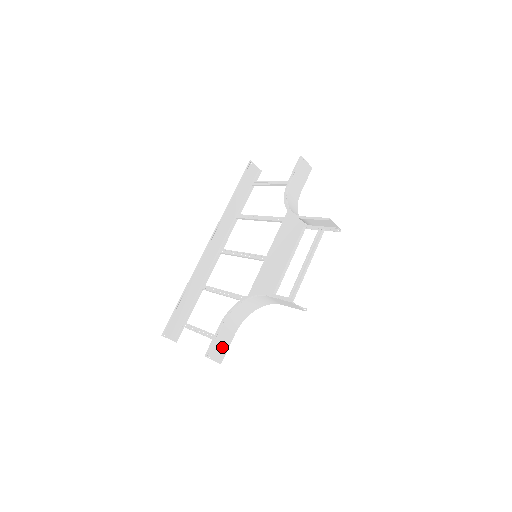
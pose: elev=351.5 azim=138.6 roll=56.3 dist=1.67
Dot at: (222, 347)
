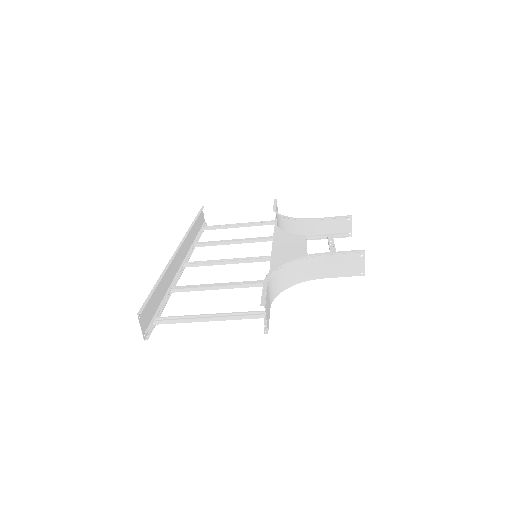
Dot at: (267, 311)
